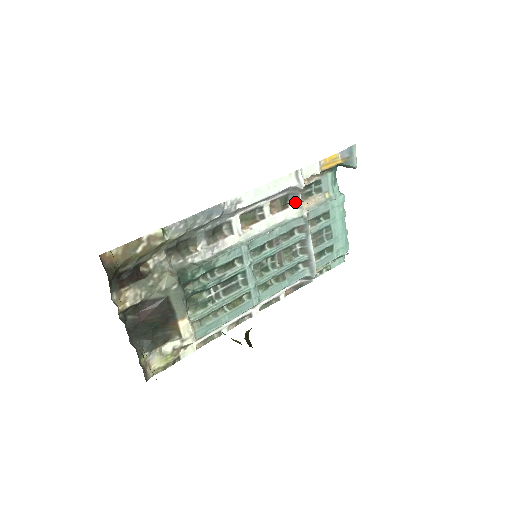
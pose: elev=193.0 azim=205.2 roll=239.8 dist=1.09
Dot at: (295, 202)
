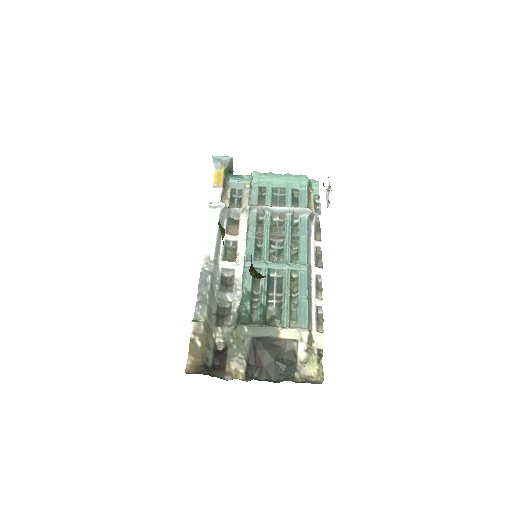
Dot at: (237, 214)
